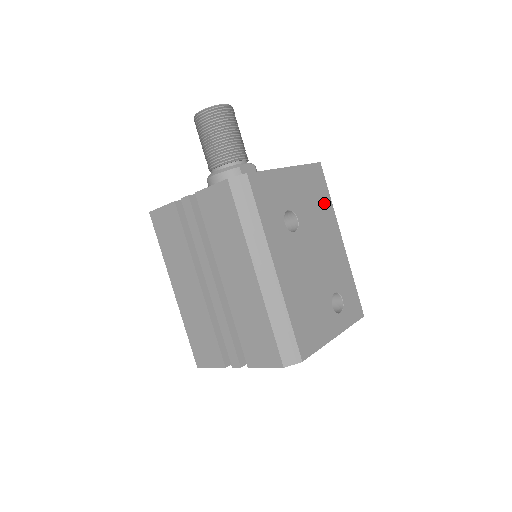
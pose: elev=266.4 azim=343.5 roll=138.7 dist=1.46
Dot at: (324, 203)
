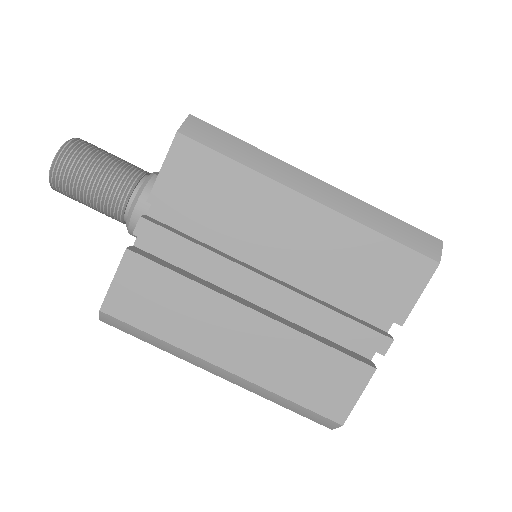
Dot at: occluded
